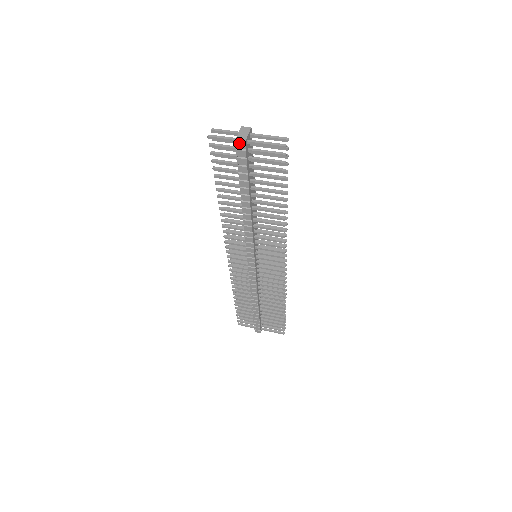
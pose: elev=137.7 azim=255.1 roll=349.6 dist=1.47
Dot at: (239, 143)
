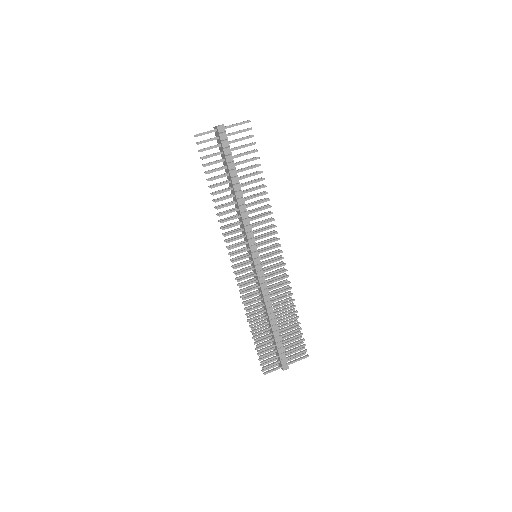
Dot at: (220, 127)
